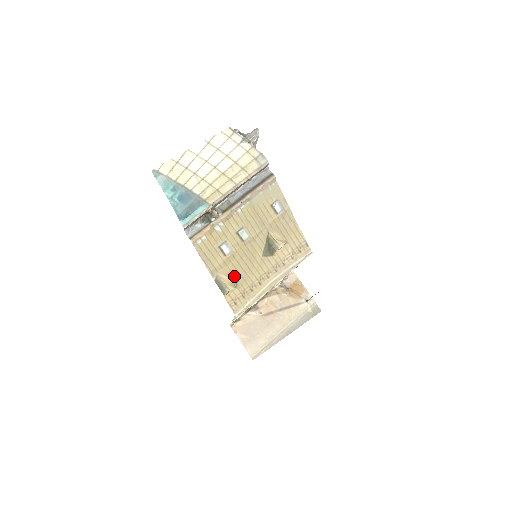
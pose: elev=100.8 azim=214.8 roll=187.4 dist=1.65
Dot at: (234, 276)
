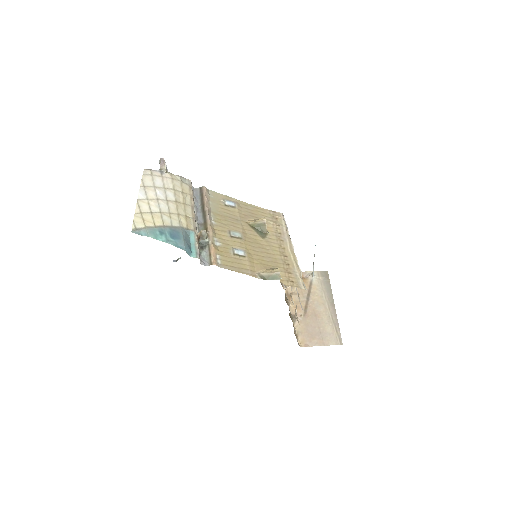
Dot at: (267, 266)
